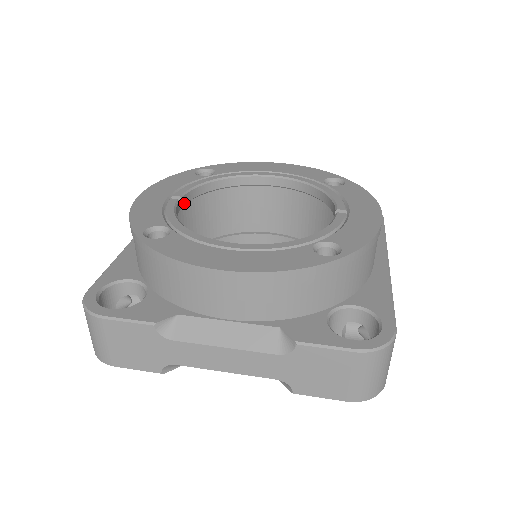
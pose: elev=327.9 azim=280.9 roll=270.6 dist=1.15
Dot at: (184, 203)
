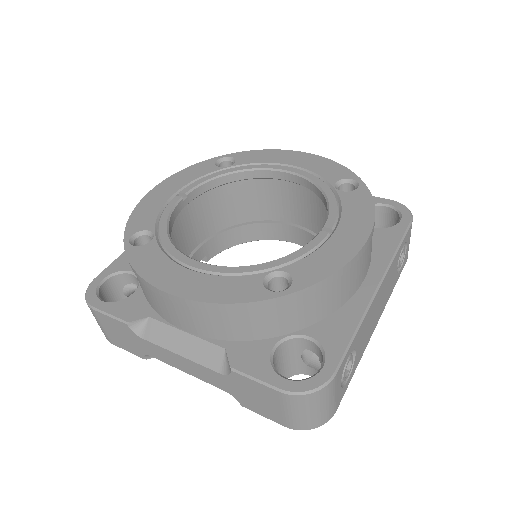
Dot at: (191, 199)
